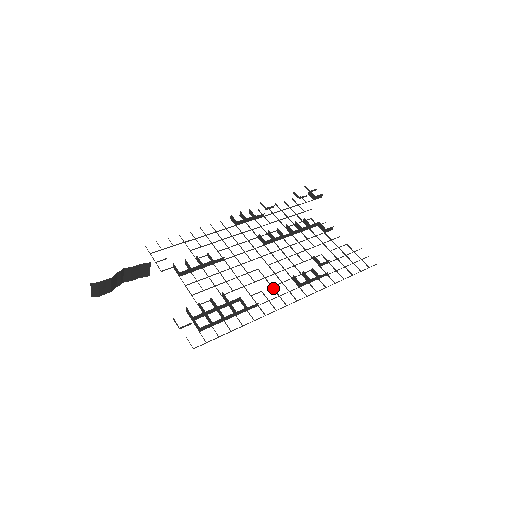
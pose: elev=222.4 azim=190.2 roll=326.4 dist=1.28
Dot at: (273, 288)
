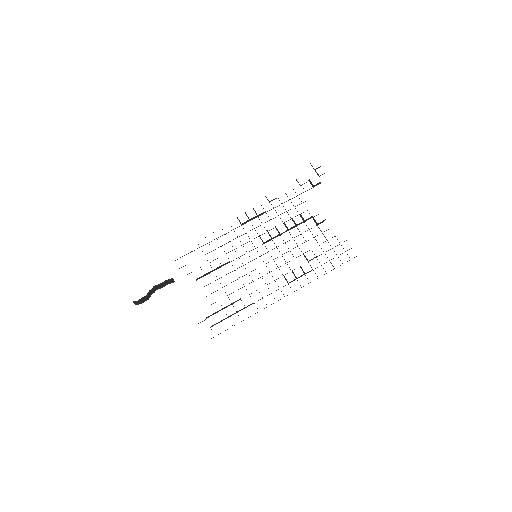
Dot at: occluded
